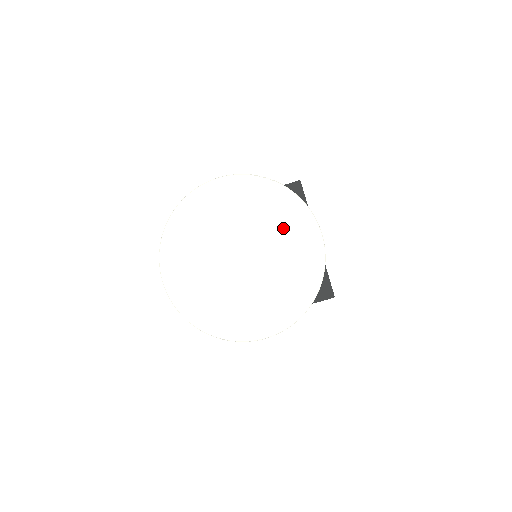
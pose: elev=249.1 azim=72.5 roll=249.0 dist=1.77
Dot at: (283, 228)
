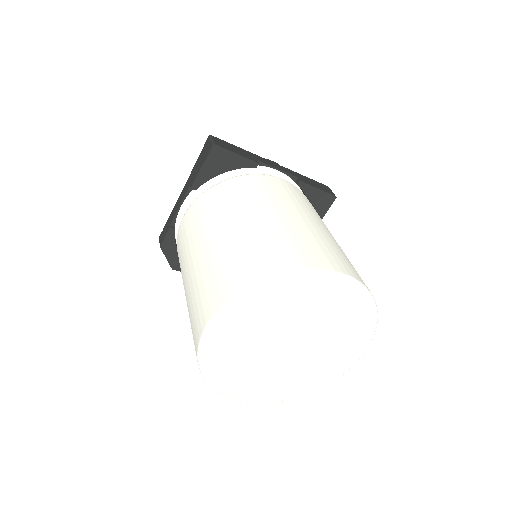
Dot at: (307, 303)
